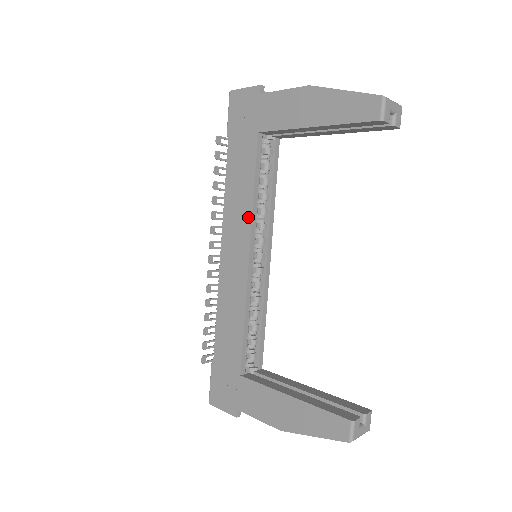
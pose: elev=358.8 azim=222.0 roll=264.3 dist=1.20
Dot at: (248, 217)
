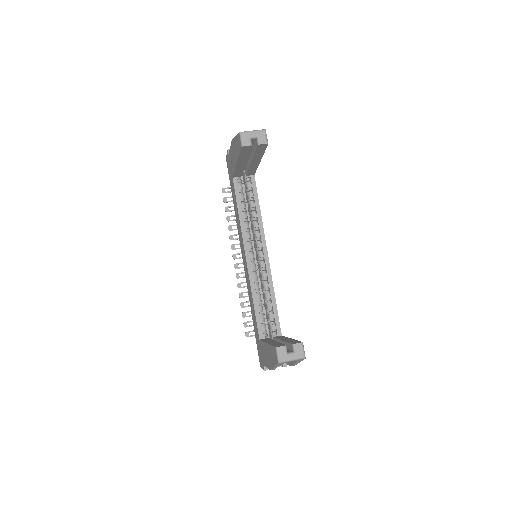
Dot at: (241, 232)
